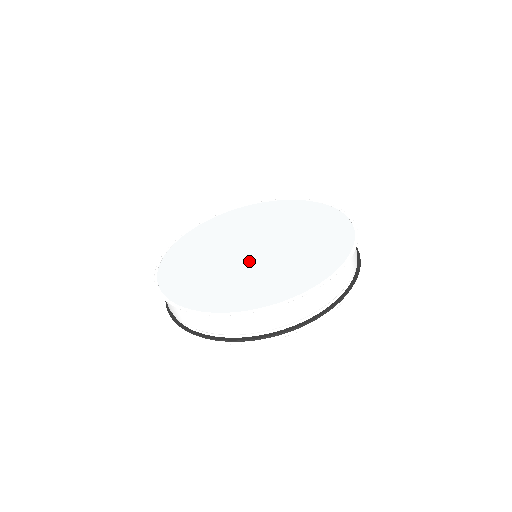
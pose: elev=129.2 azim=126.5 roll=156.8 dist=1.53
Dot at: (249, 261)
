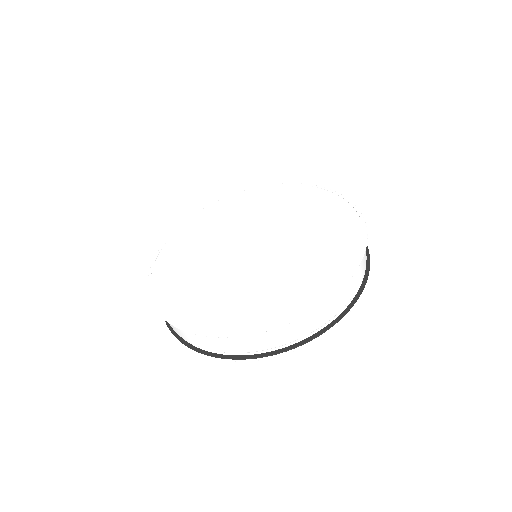
Dot at: (239, 266)
